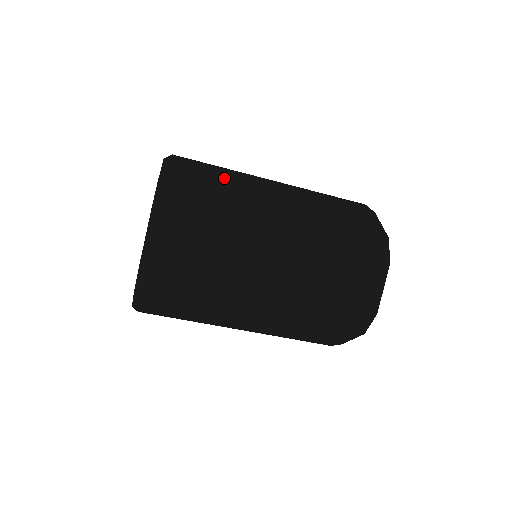
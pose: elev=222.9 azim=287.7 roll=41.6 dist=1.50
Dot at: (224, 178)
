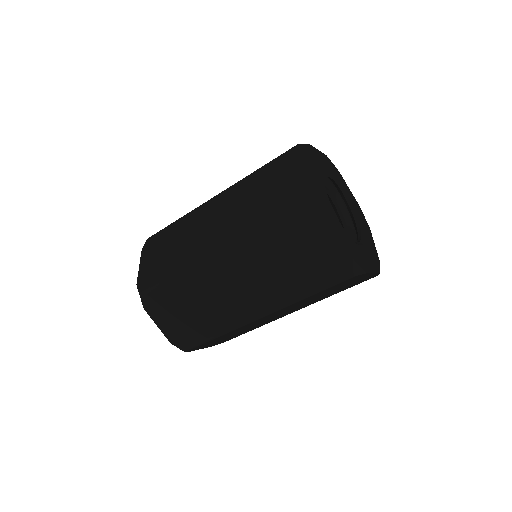
Dot at: (177, 235)
